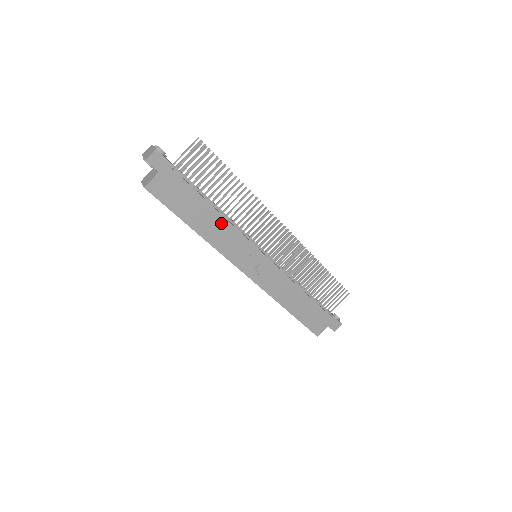
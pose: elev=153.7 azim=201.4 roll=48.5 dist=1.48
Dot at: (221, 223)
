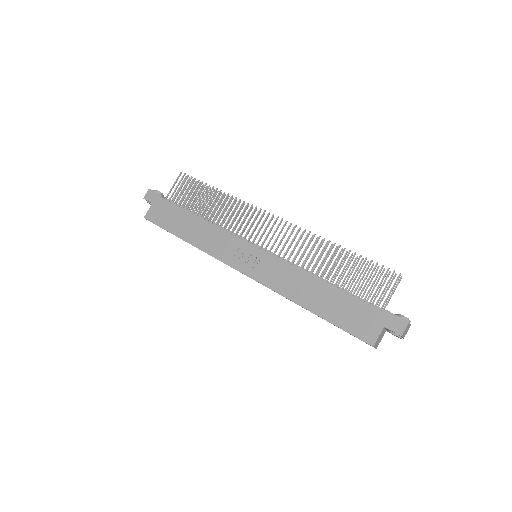
Dot at: (206, 227)
